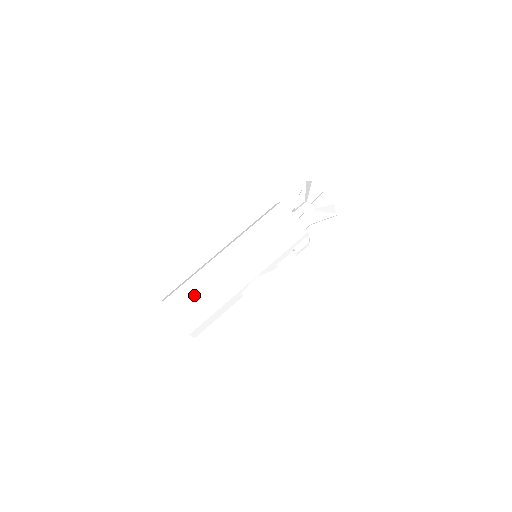
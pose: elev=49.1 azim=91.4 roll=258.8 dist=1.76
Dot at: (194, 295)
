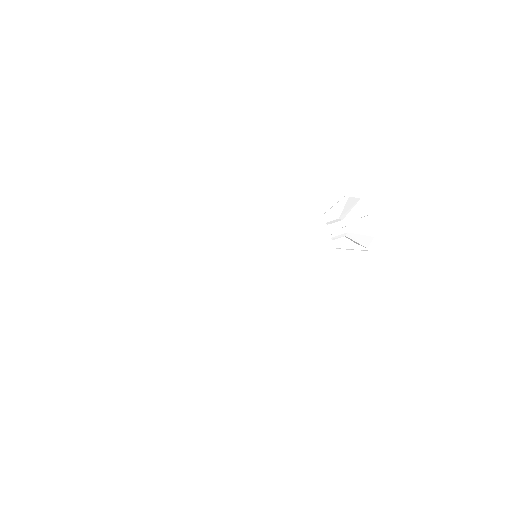
Dot at: occluded
